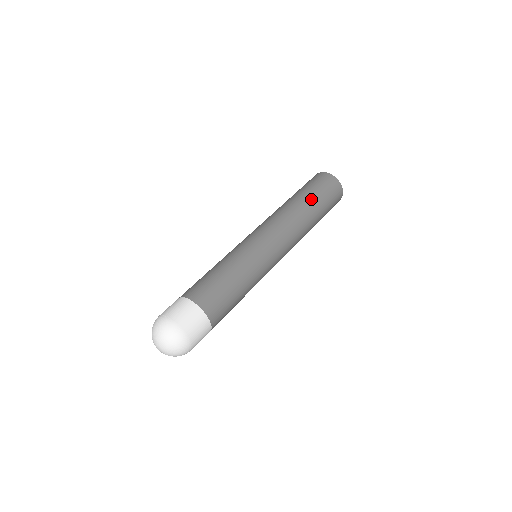
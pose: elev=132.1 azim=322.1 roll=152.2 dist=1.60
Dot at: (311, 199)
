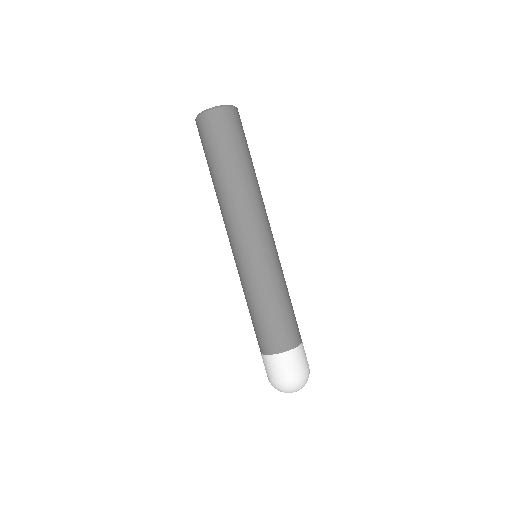
Dot at: (232, 162)
